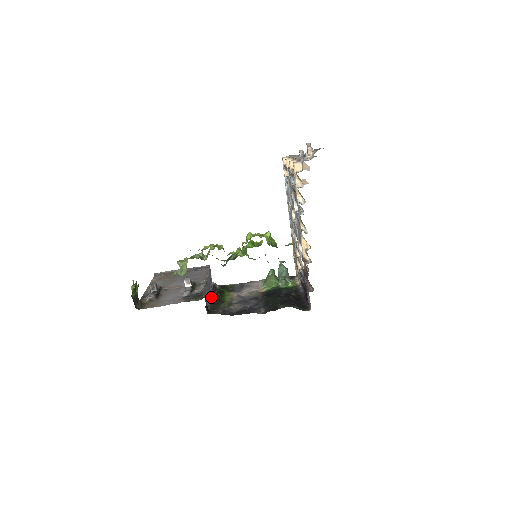
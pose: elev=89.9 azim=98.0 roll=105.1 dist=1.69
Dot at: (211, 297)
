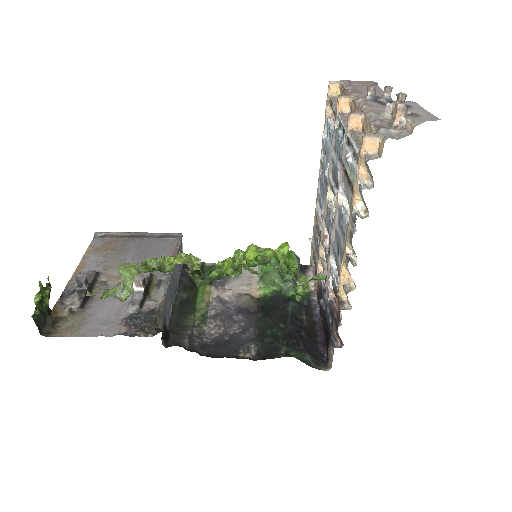
Dot at: (177, 293)
